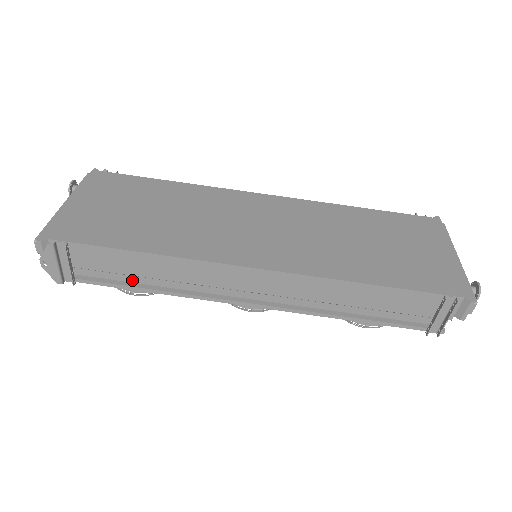
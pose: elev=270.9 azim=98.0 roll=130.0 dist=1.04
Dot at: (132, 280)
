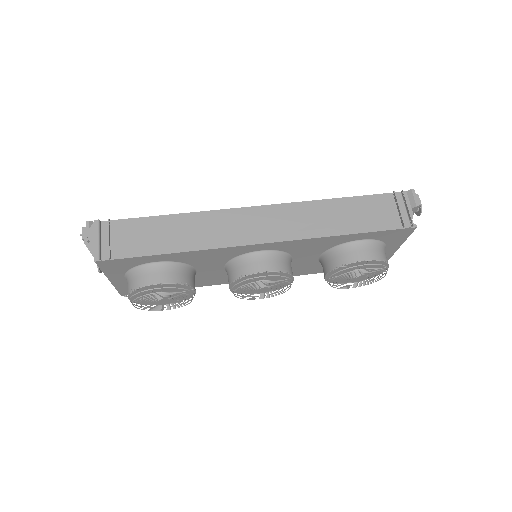
Dot at: (159, 251)
